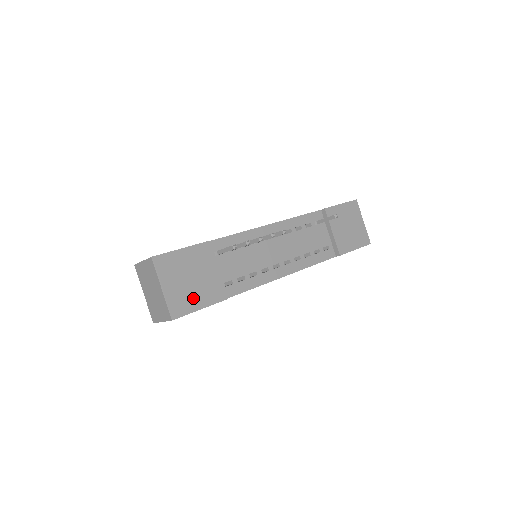
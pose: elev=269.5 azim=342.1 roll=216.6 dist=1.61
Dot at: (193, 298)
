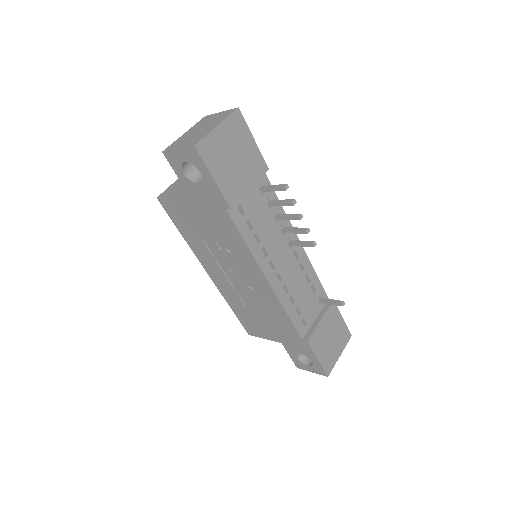
Dot at: (220, 166)
